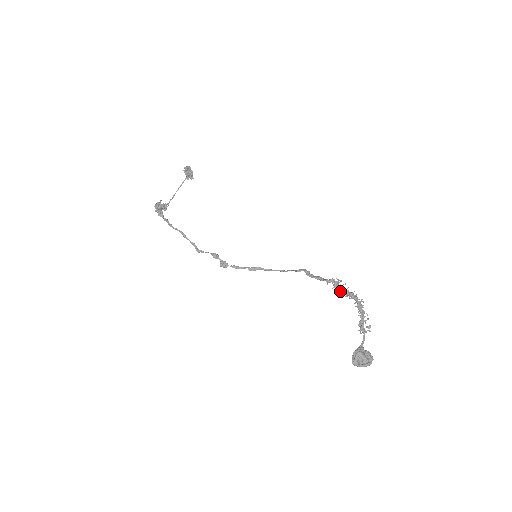
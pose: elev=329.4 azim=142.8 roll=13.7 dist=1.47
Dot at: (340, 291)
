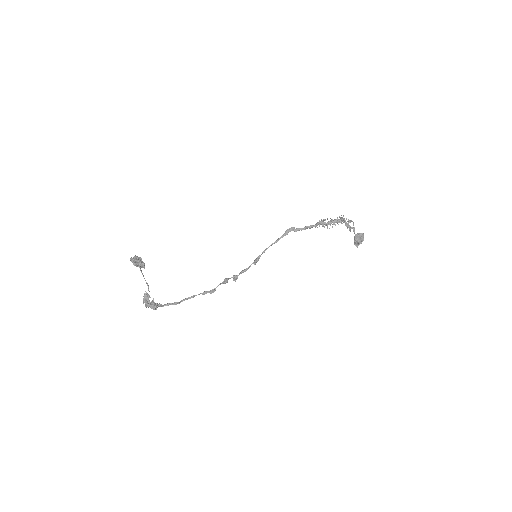
Dot at: occluded
